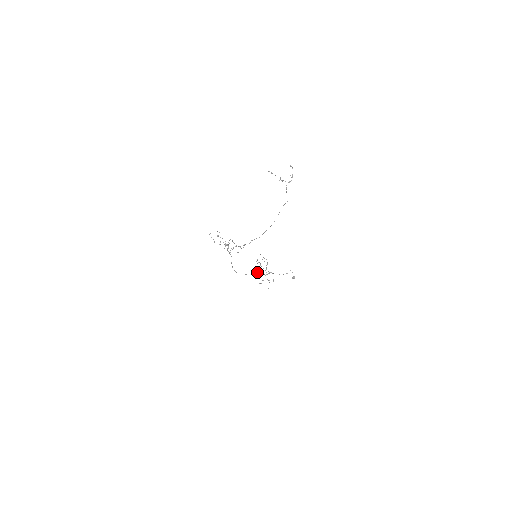
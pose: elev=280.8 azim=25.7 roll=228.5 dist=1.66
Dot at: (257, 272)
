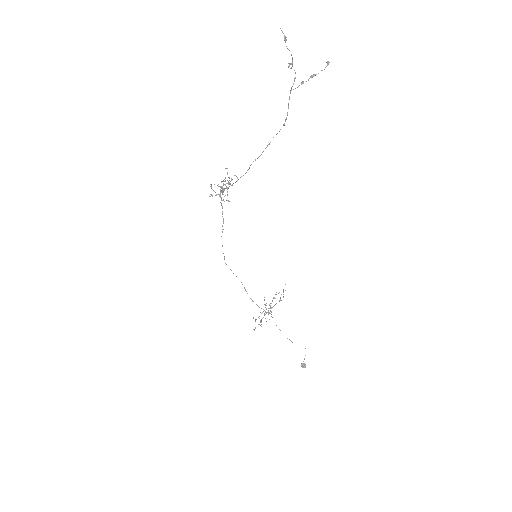
Dot at: (265, 305)
